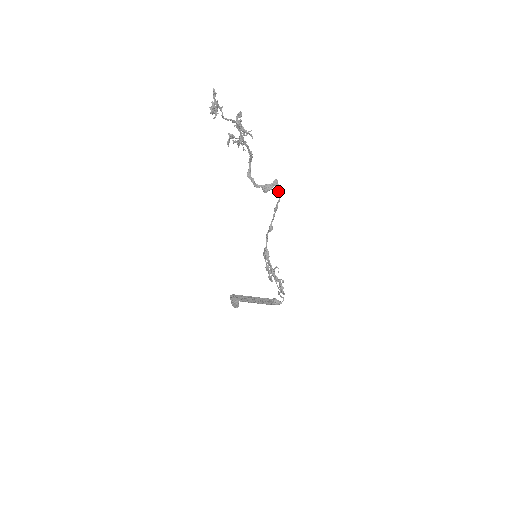
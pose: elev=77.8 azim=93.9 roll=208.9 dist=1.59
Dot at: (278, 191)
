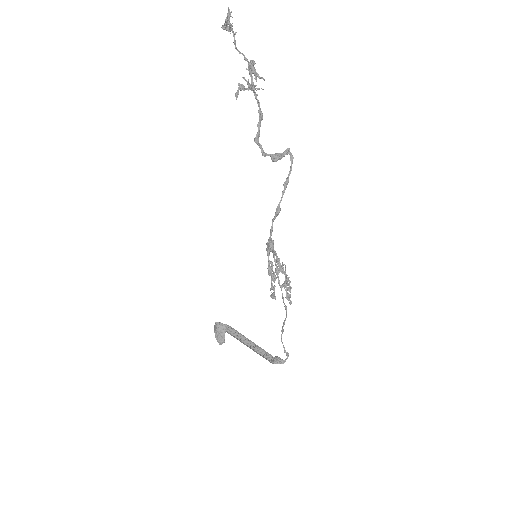
Dot at: (290, 159)
